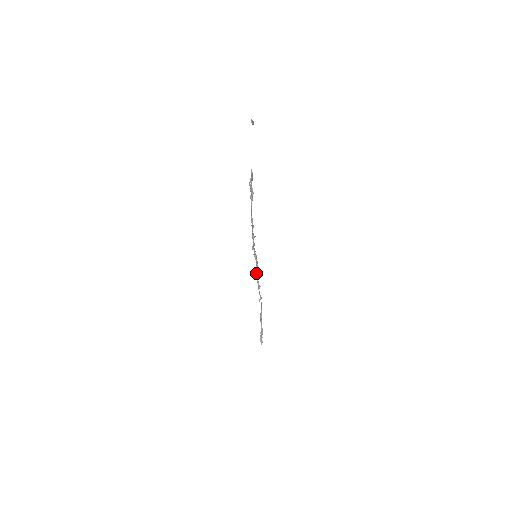
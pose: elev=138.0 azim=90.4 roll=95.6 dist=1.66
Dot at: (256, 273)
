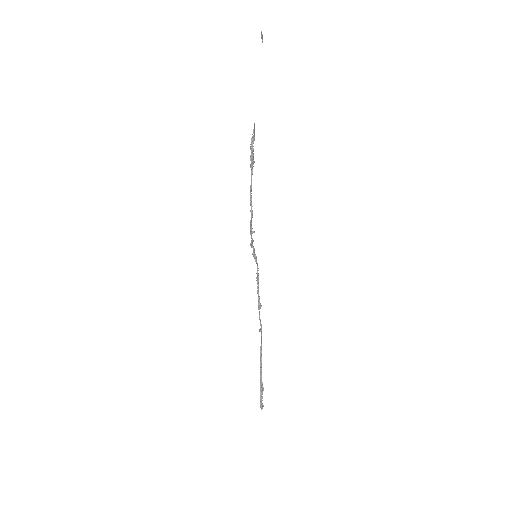
Dot at: occluded
